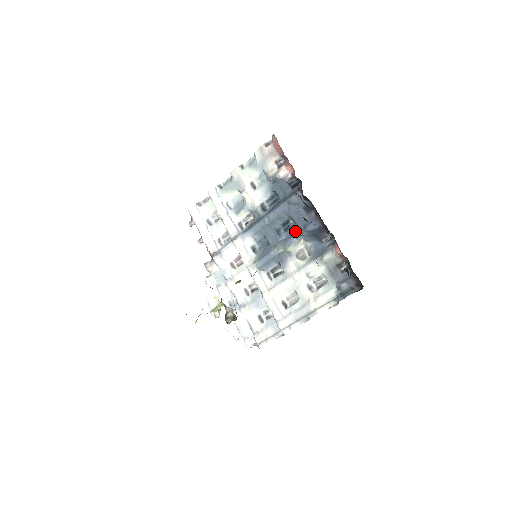
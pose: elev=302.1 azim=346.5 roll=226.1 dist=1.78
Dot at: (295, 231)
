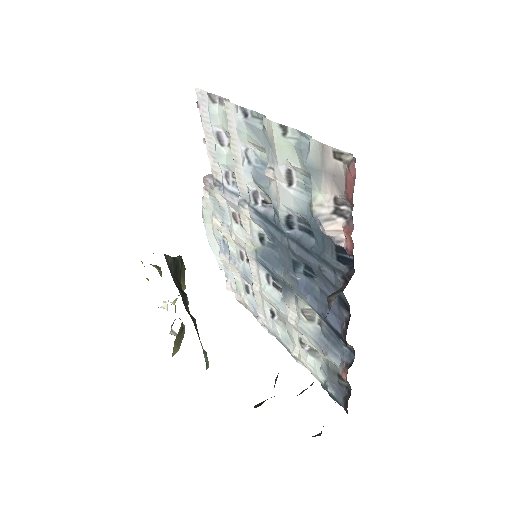
Dot at: (314, 294)
